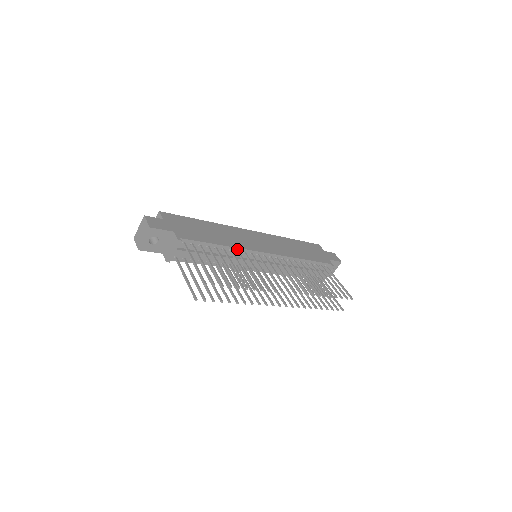
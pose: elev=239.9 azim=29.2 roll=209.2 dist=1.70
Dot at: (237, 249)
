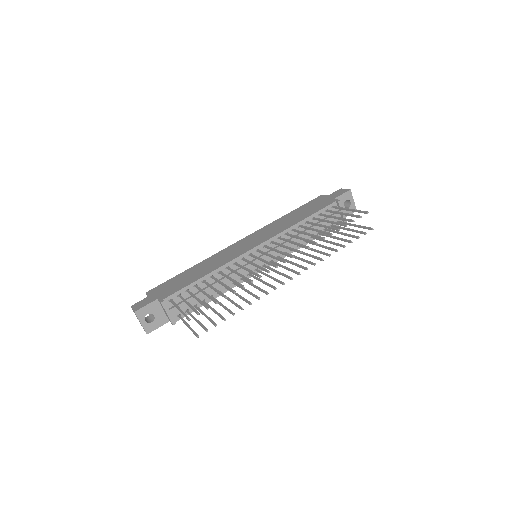
Dot at: (224, 266)
